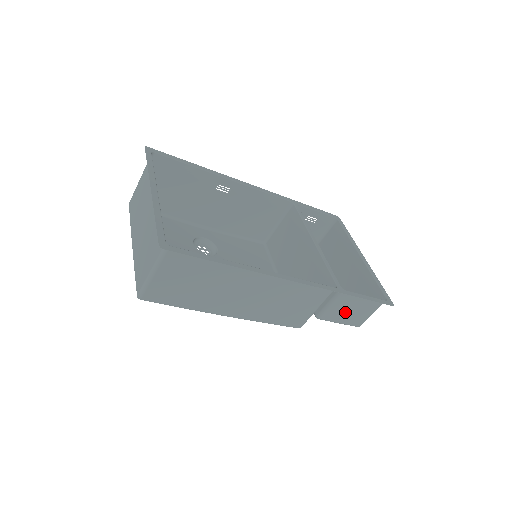
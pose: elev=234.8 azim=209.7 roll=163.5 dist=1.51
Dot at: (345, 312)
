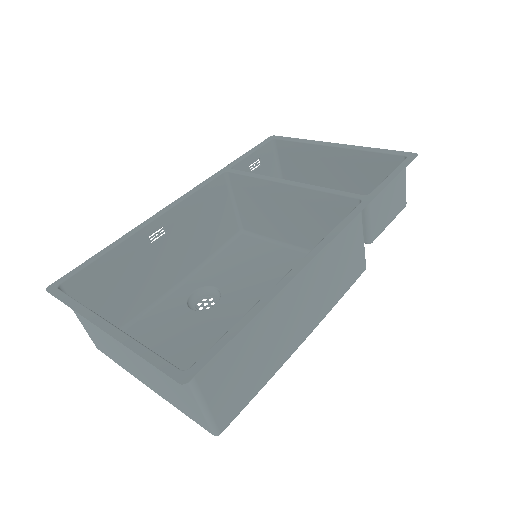
Dot at: (386, 210)
